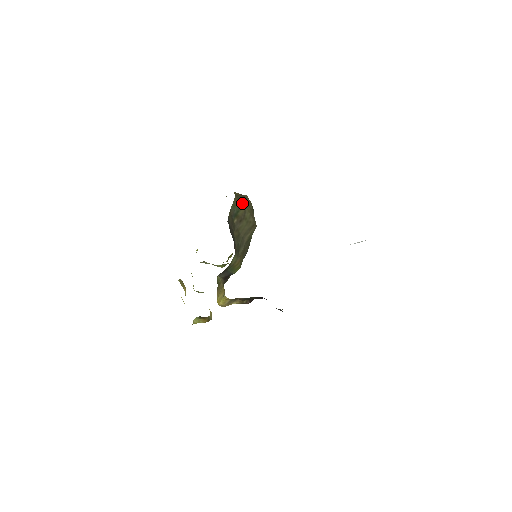
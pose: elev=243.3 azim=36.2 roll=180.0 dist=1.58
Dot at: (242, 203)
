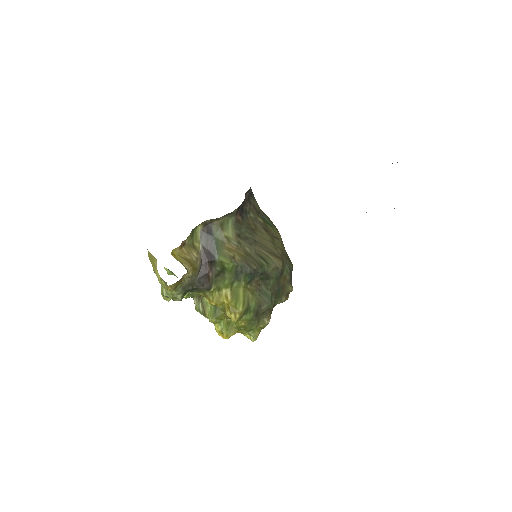
Dot at: occluded
